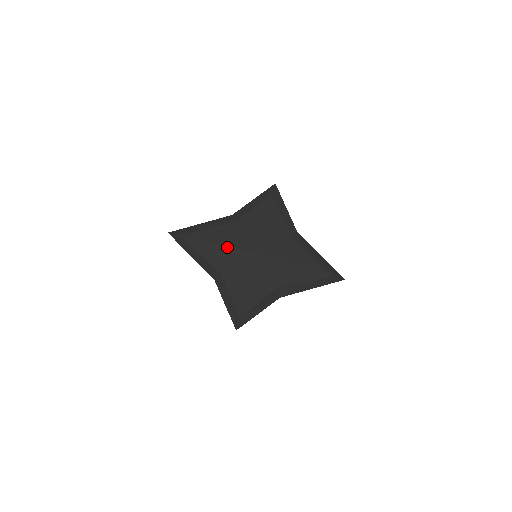
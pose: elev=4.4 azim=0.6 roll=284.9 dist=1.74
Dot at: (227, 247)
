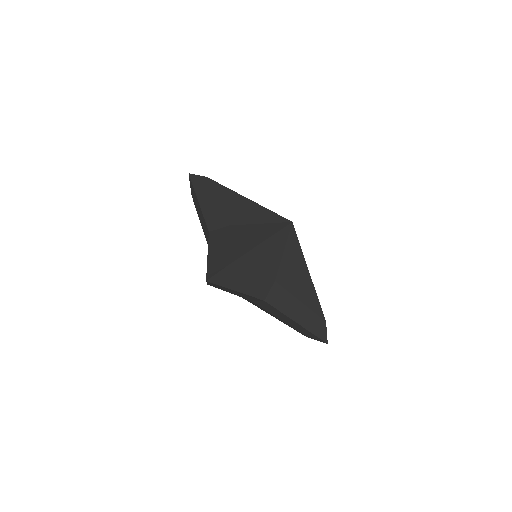
Dot at: (260, 206)
